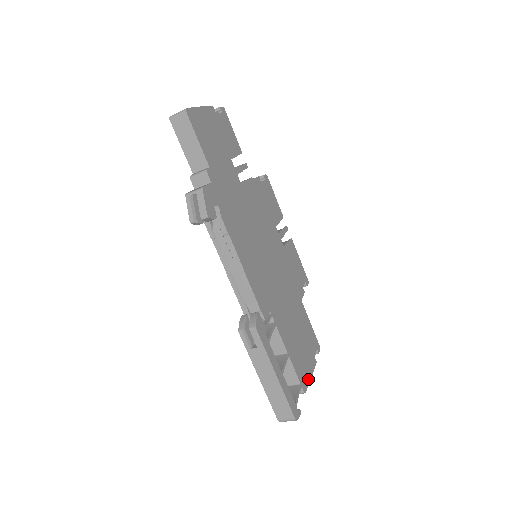
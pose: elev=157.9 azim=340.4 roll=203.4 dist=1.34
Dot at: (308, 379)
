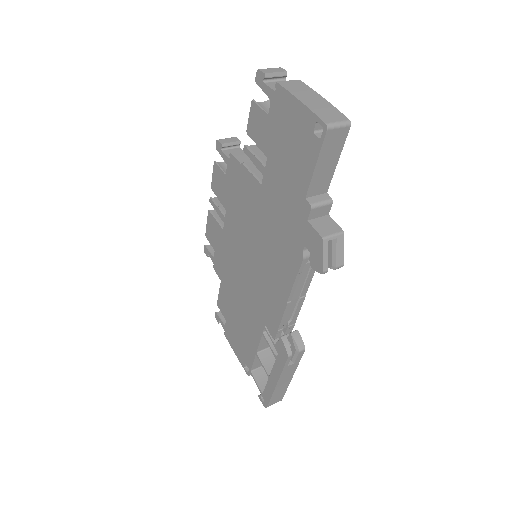
Dot at: occluded
